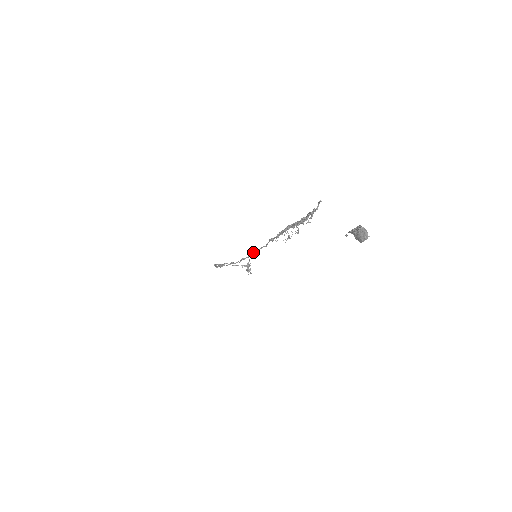
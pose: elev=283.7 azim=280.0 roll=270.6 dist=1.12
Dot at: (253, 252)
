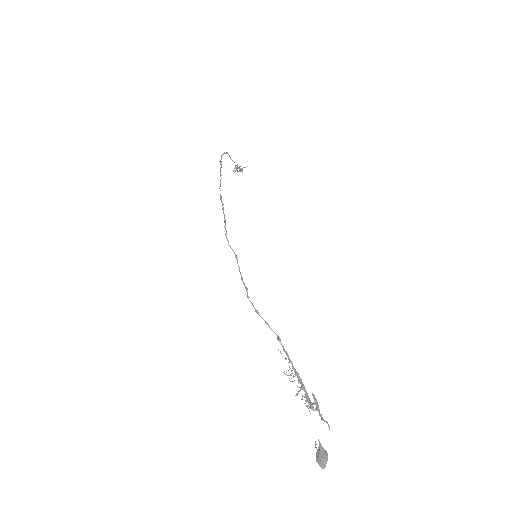
Dot at: (259, 314)
